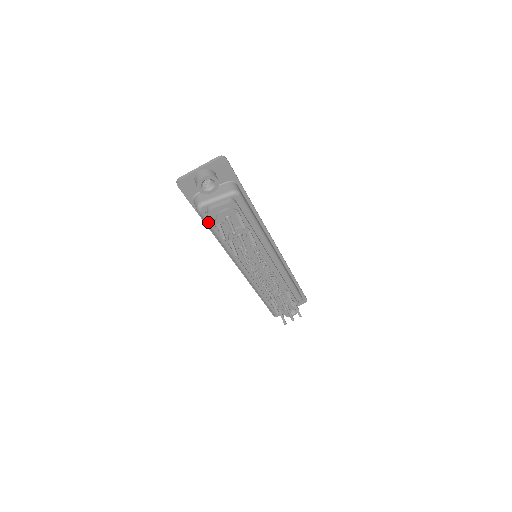
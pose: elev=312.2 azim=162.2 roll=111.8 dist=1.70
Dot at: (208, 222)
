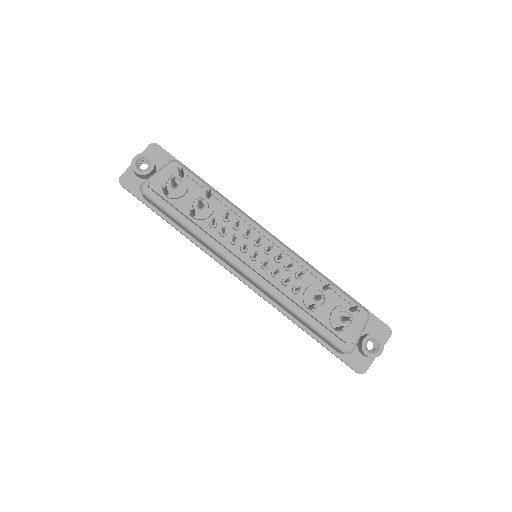
Dot at: (159, 203)
